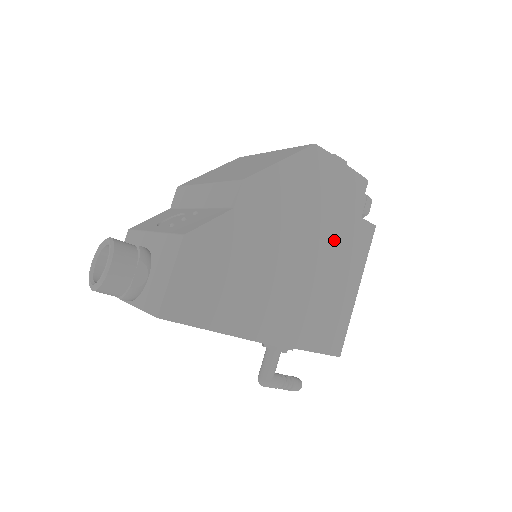
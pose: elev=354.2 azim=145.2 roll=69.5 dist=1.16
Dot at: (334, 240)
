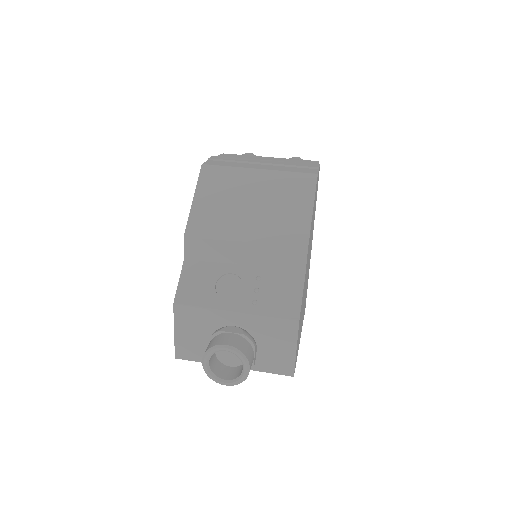
Dot at: occluded
